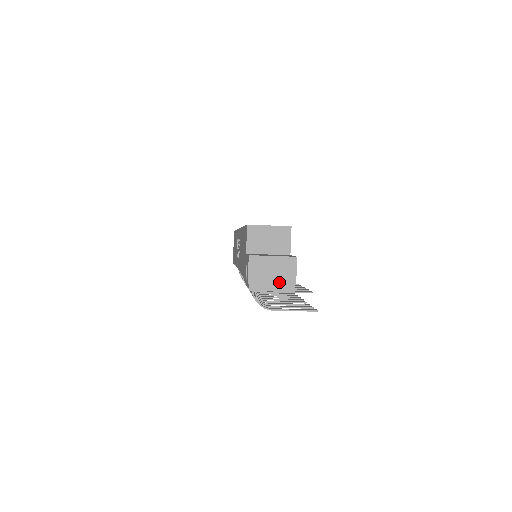
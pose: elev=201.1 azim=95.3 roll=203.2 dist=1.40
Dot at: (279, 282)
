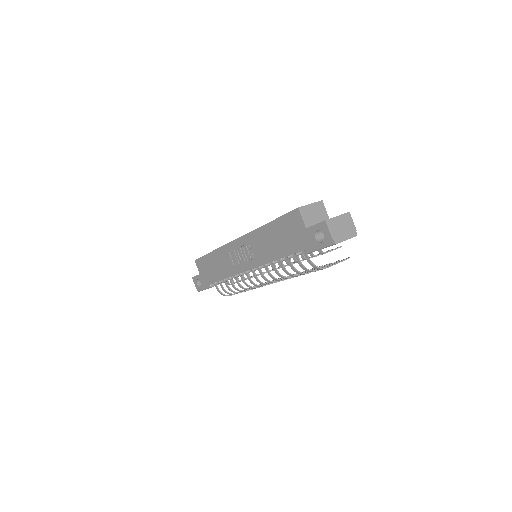
Dot at: (348, 232)
